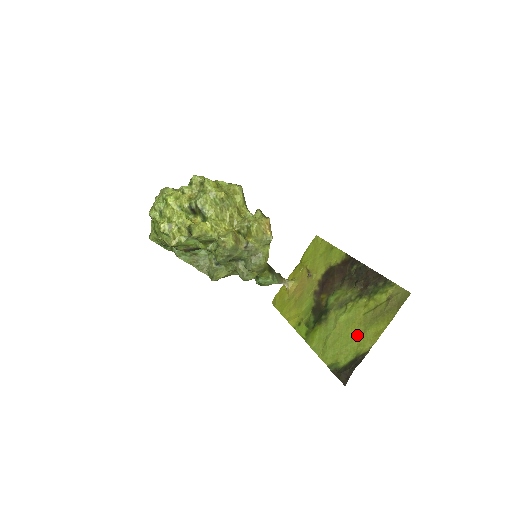
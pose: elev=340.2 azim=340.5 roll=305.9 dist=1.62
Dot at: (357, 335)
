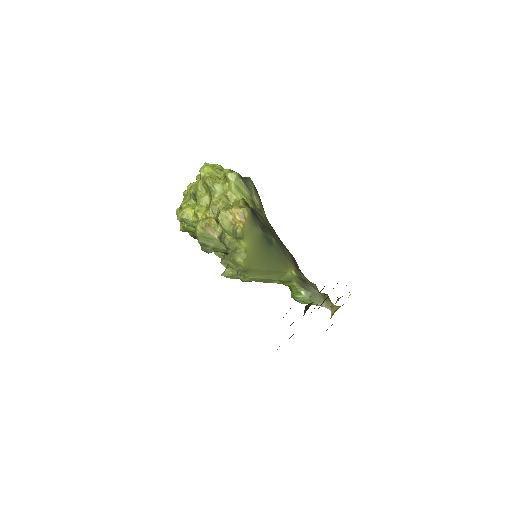
Dot at: occluded
